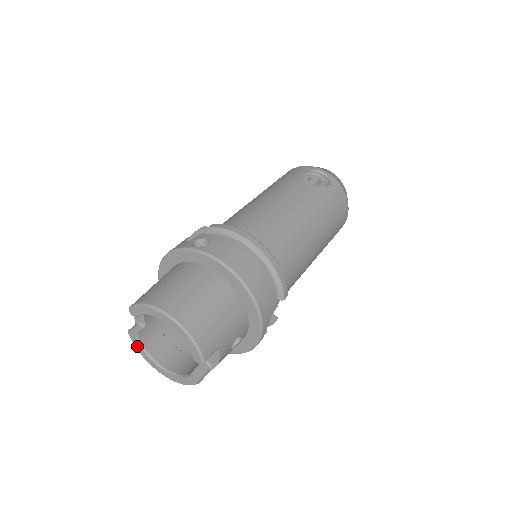
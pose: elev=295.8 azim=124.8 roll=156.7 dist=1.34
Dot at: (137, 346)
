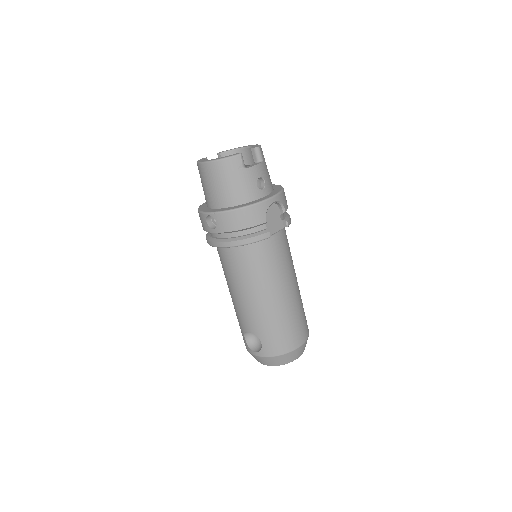
Dot at: (200, 160)
